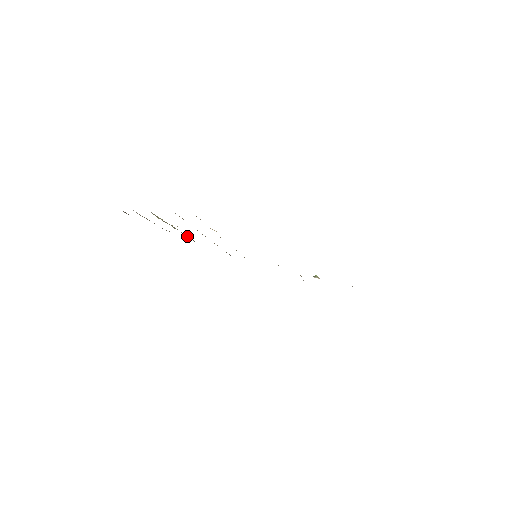
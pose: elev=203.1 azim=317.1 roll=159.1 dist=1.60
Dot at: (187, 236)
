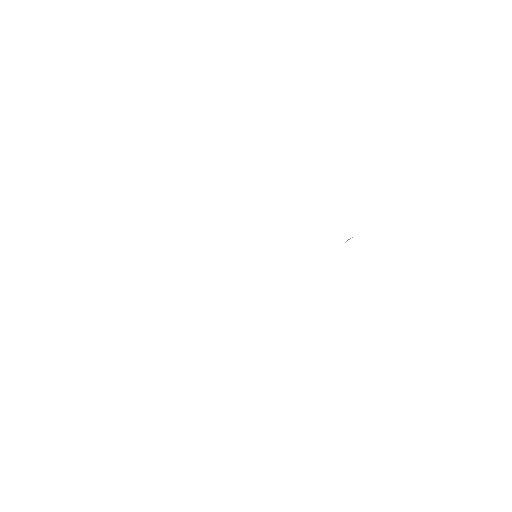
Dot at: occluded
